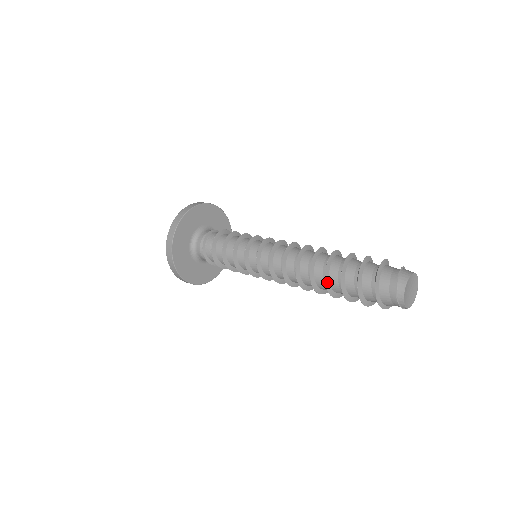
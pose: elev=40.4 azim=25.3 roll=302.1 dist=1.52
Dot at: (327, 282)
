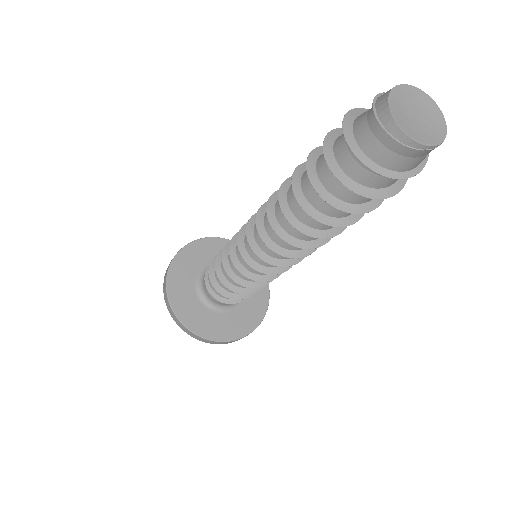
Dot at: (300, 198)
